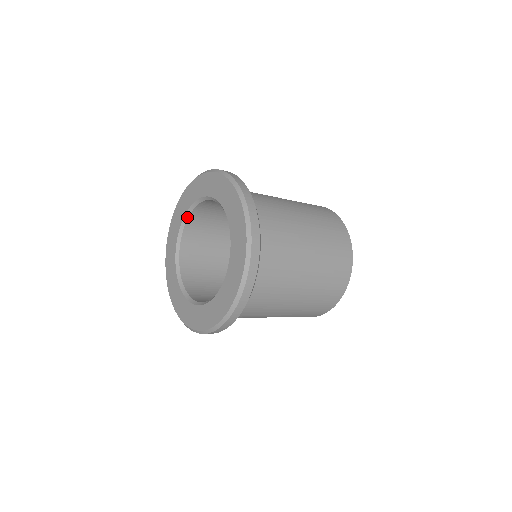
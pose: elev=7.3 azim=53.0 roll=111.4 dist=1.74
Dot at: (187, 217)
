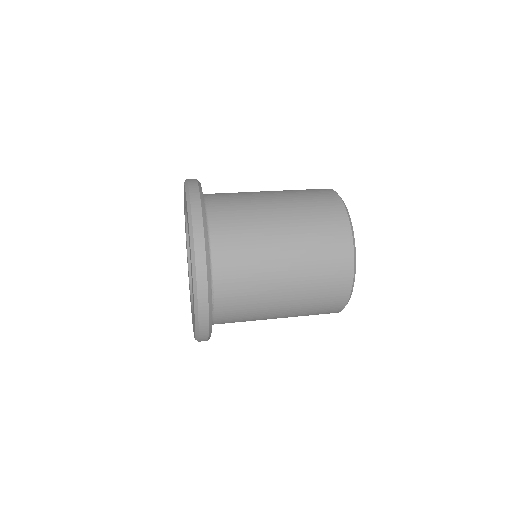
Dot at: (188, 235)
